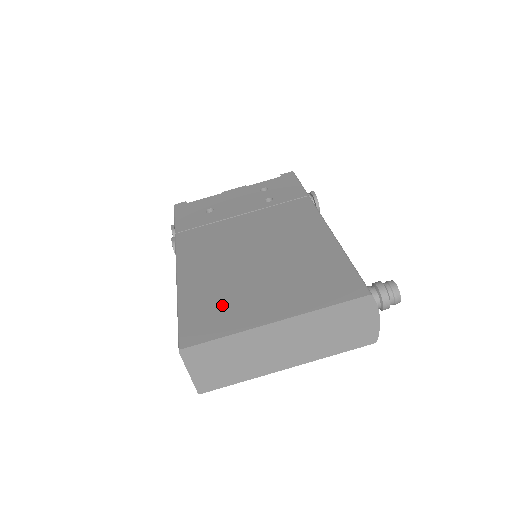
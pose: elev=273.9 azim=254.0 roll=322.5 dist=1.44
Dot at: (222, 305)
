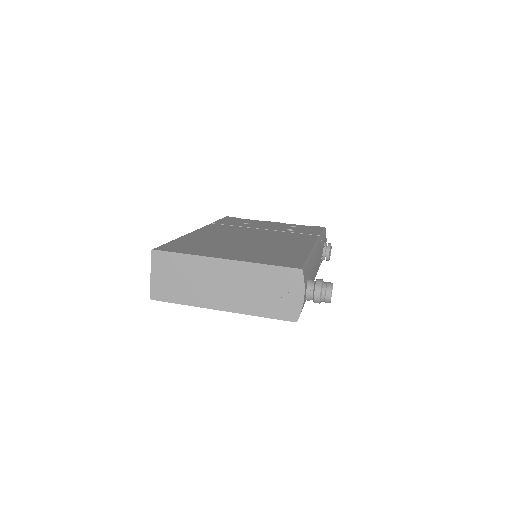
Dot at: (200, 246)
